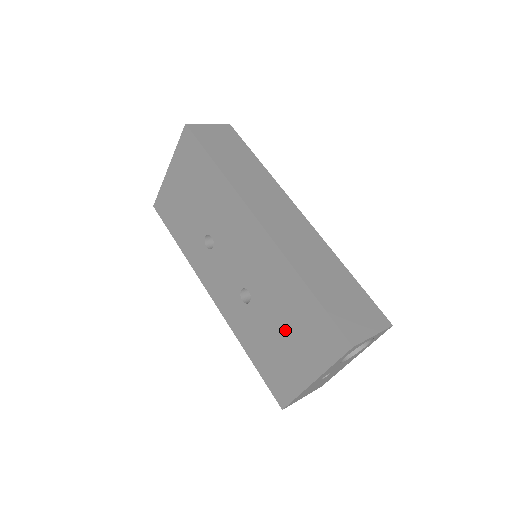
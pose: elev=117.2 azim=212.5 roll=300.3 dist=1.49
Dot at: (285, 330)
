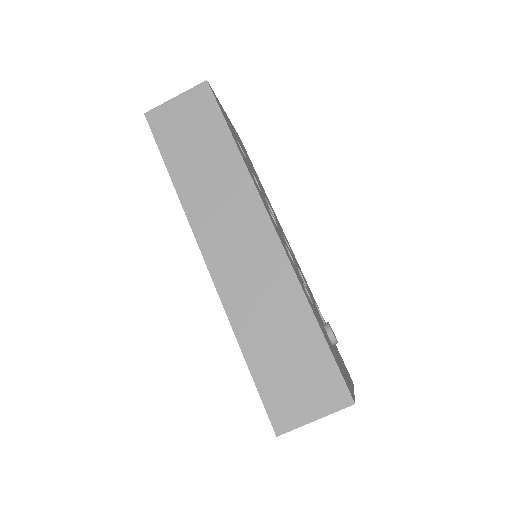
Dot at: occluded
